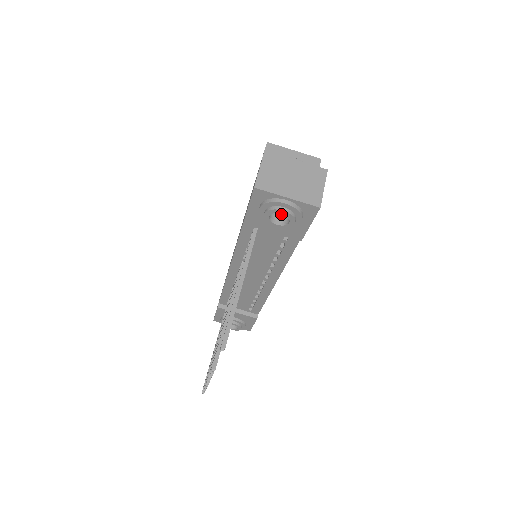
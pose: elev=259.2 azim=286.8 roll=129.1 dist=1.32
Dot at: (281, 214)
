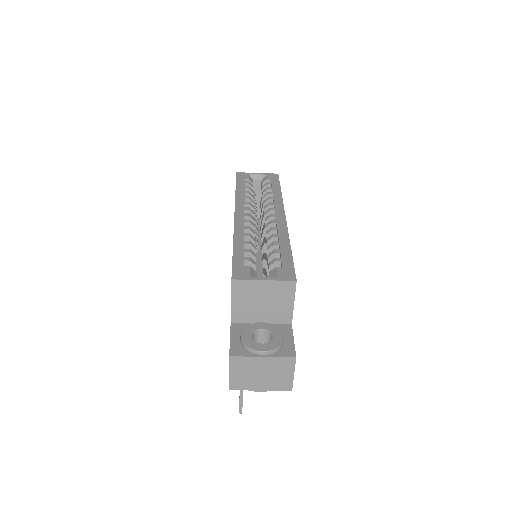
Dot at: occluded
